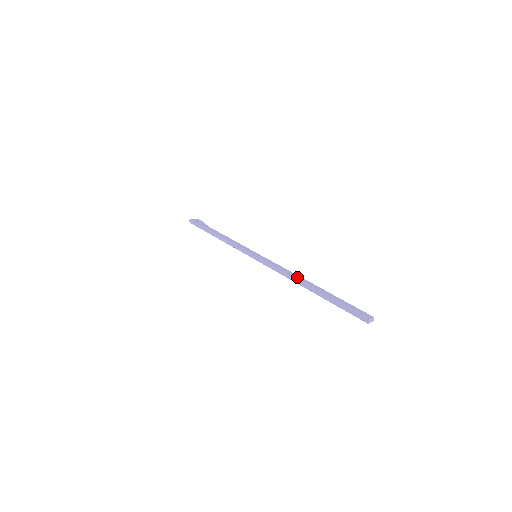
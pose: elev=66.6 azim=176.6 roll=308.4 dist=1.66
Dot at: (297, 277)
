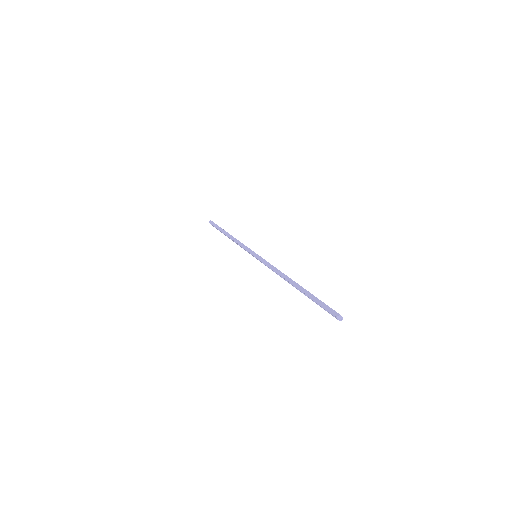
Dot at: occluded
